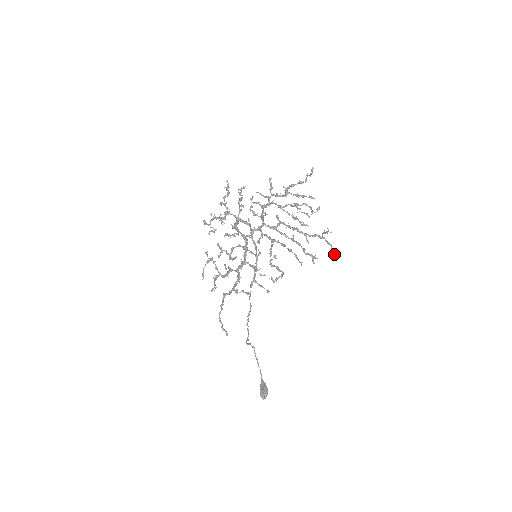
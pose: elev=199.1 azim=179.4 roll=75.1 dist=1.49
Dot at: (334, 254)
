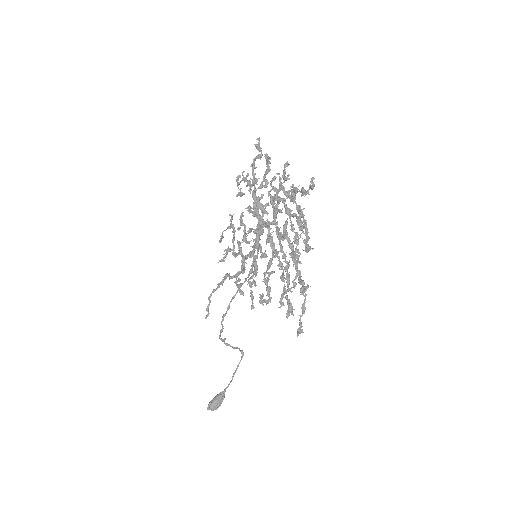
Dot at: occluded
